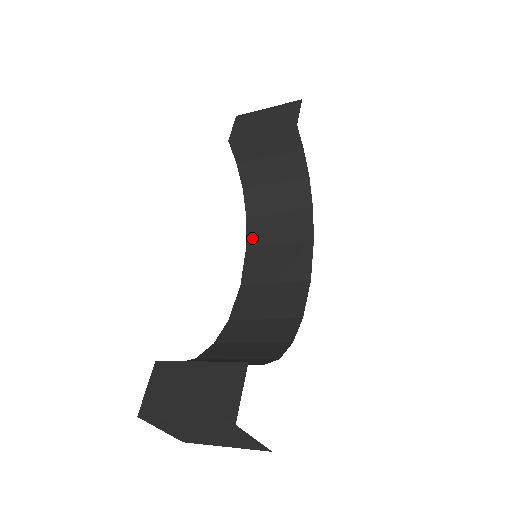
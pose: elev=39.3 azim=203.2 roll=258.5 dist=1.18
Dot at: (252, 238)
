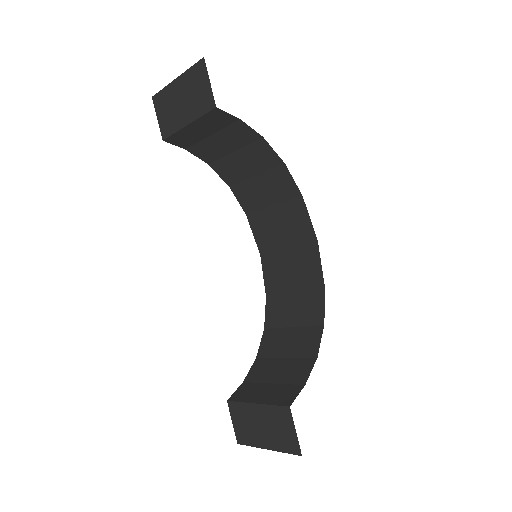
Dot at: (246, 205)
